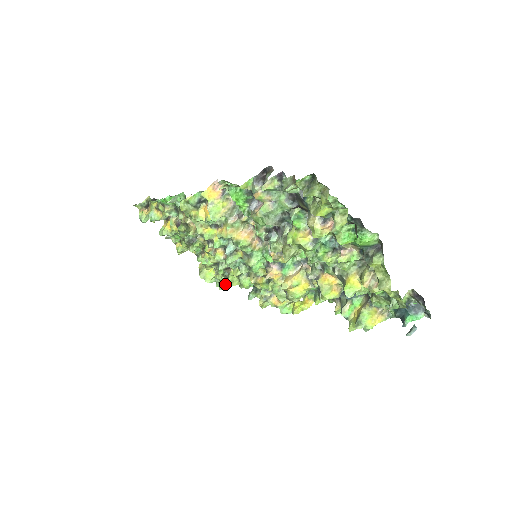
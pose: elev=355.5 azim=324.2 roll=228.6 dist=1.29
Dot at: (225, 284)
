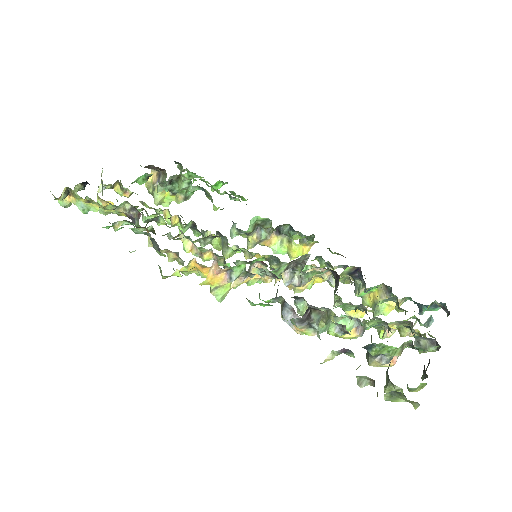
Dot at: (203, 237)
